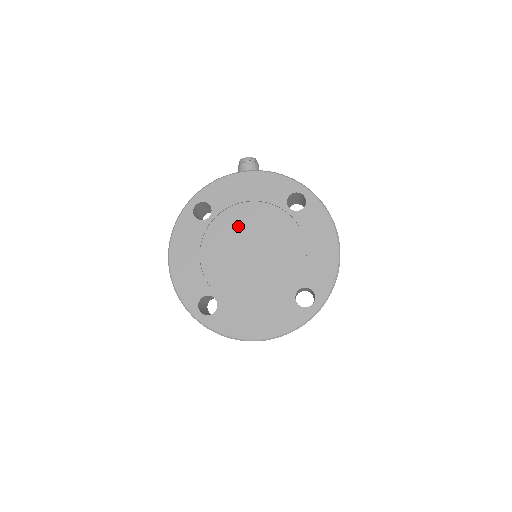
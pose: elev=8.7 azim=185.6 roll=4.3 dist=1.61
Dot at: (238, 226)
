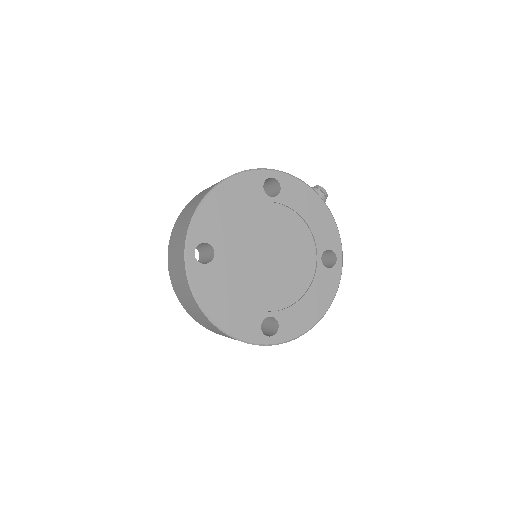
Dot at: (281, 227)
